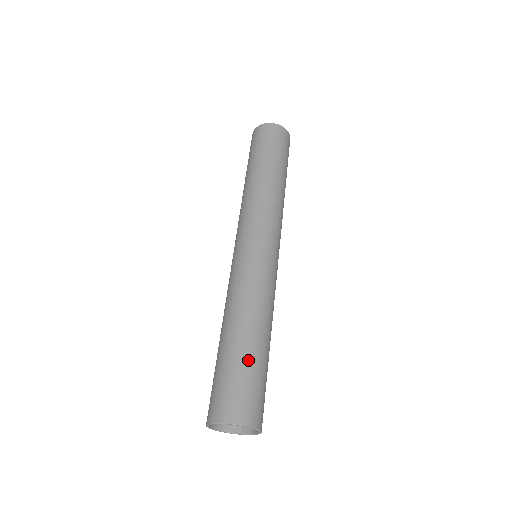
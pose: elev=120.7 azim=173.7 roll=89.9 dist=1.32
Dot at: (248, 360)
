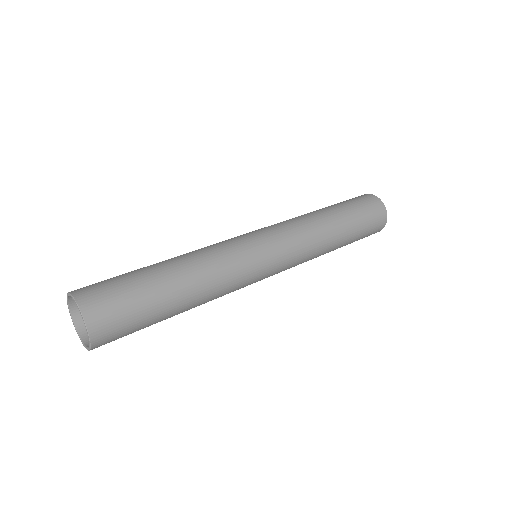
Dot at: (142, 275)
